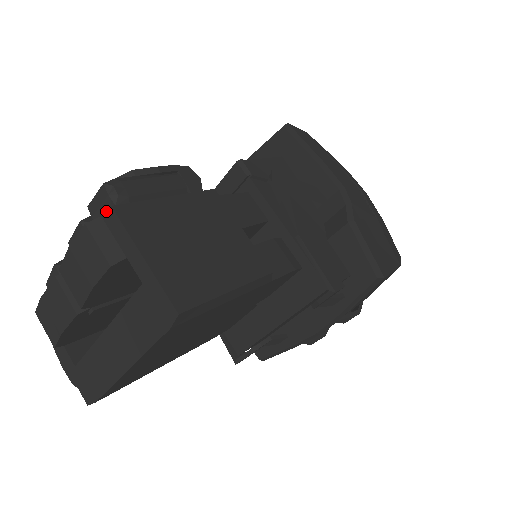
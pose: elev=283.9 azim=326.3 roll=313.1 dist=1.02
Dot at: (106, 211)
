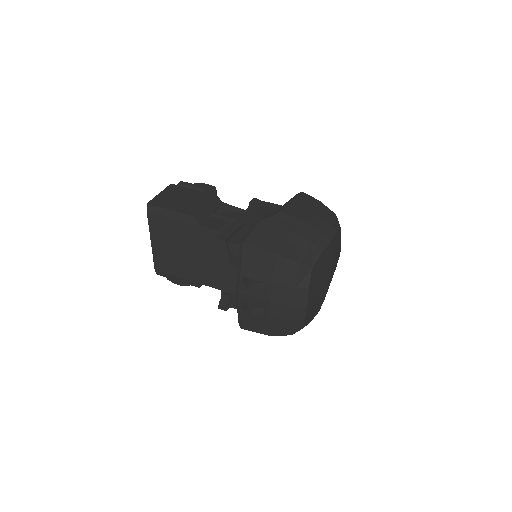
Dot at: occluded
